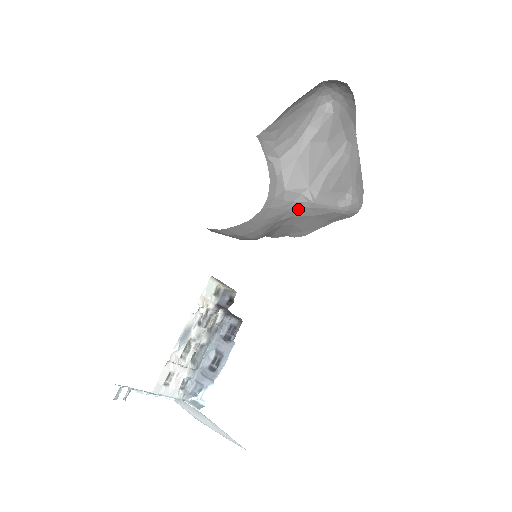
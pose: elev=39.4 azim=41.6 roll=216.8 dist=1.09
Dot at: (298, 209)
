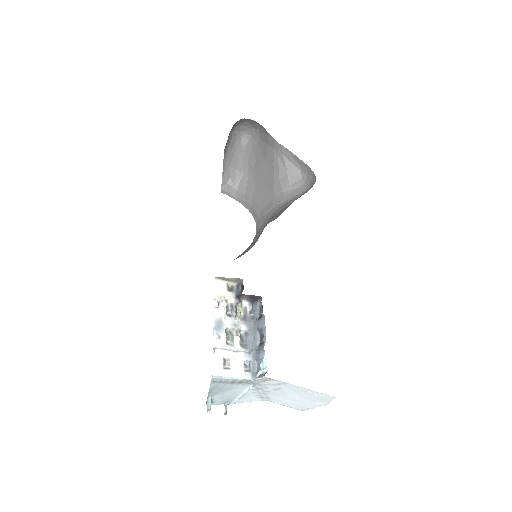
Dot at: (275, 212)
